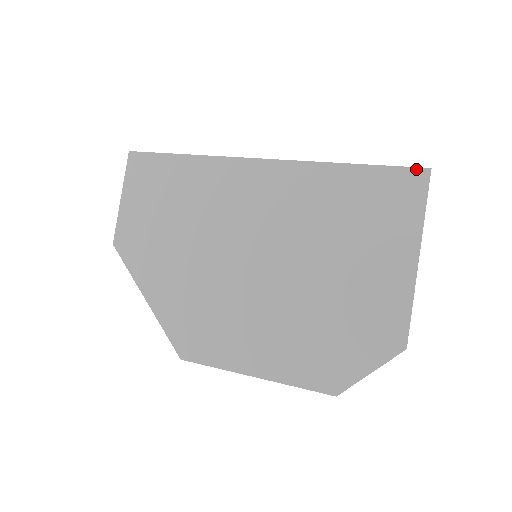
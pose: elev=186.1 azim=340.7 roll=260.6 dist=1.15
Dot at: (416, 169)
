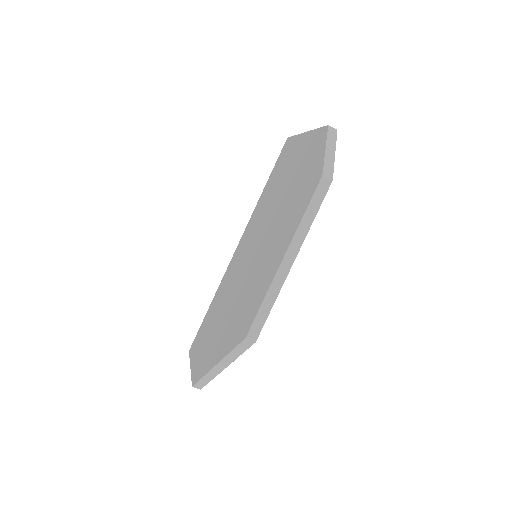
Dot at: (283, 146)
